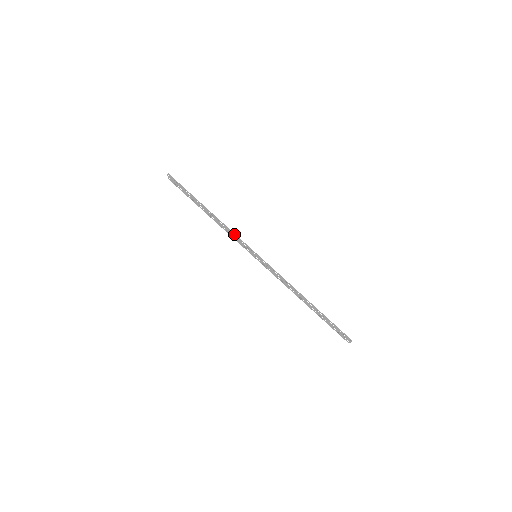
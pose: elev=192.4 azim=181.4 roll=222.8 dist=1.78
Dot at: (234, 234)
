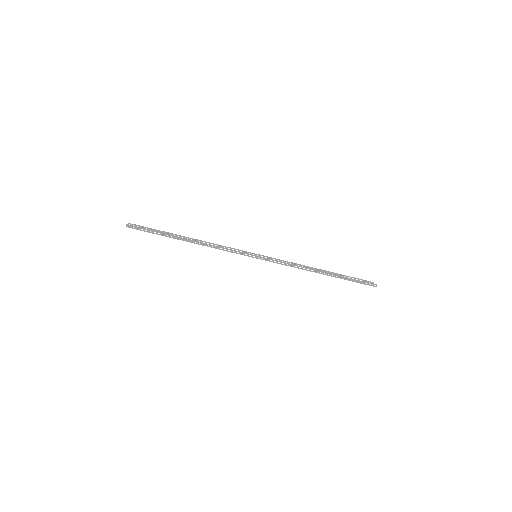
Dot at: occluded
